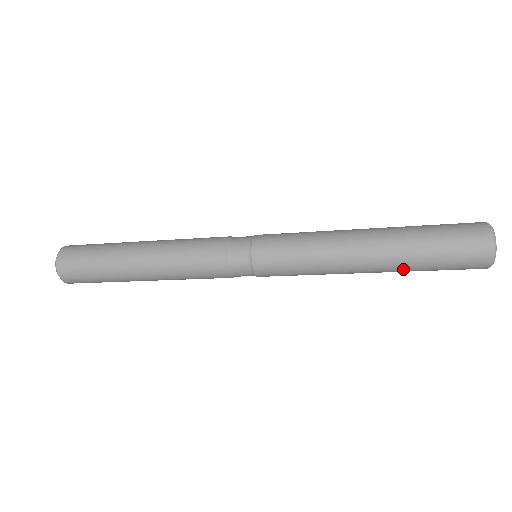
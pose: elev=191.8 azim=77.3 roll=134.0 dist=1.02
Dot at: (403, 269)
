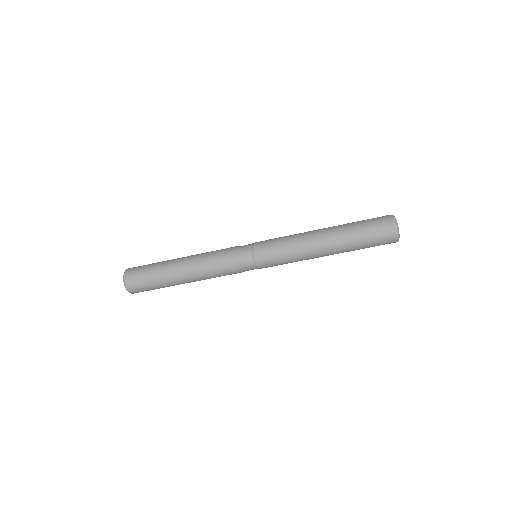
Dot at: (346, 241)
